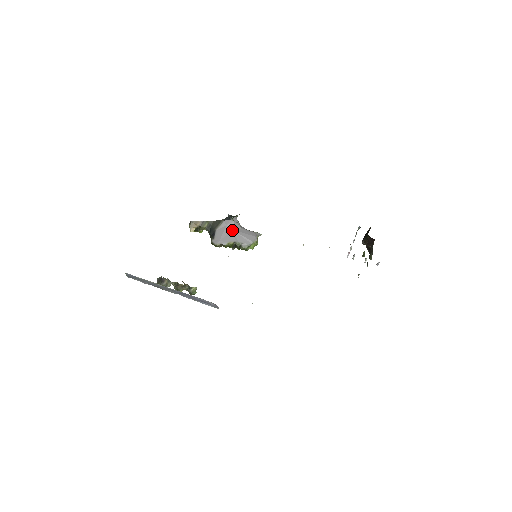
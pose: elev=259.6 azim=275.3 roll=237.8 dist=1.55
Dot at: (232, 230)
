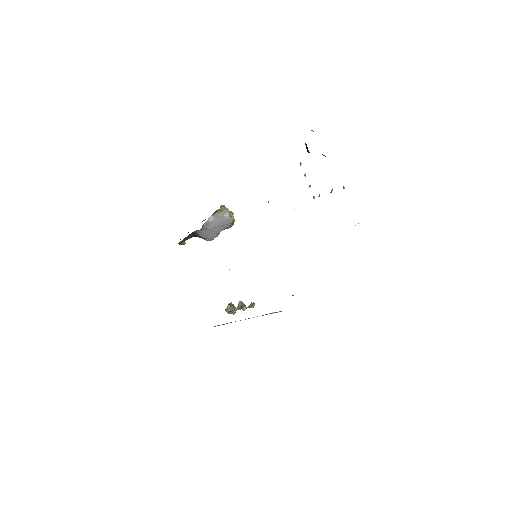
Dot at: (209, 229)
